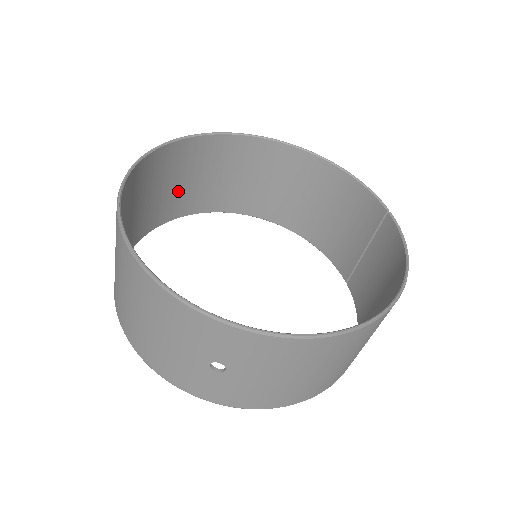
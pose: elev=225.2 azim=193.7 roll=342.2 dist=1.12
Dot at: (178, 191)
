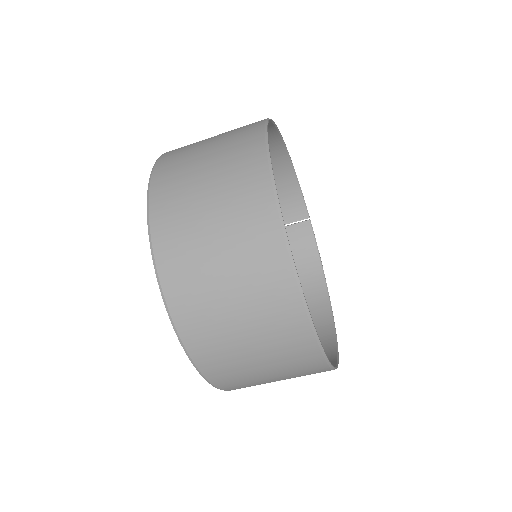
Dot at: (196, 157)
